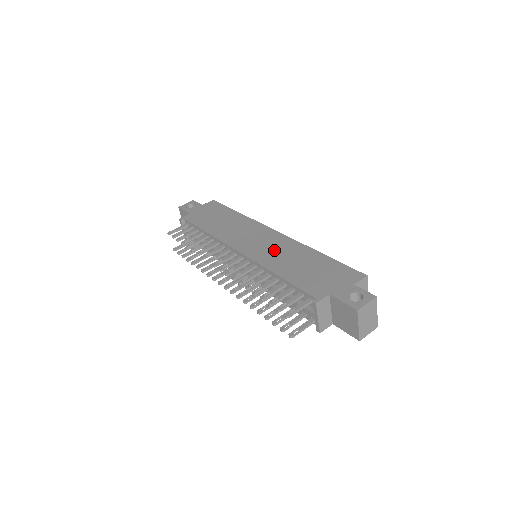
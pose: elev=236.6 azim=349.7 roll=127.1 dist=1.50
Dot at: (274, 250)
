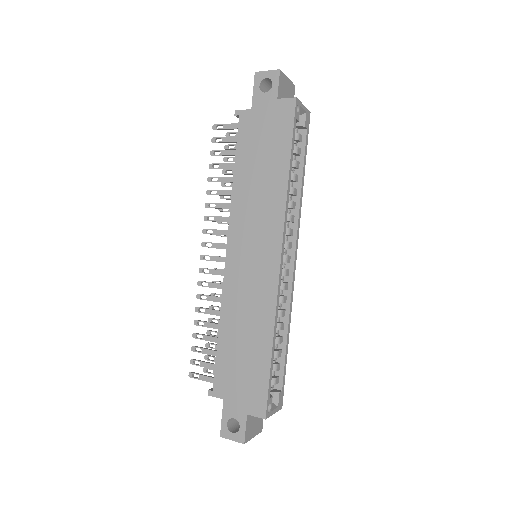
Dot at: (248, 292)
